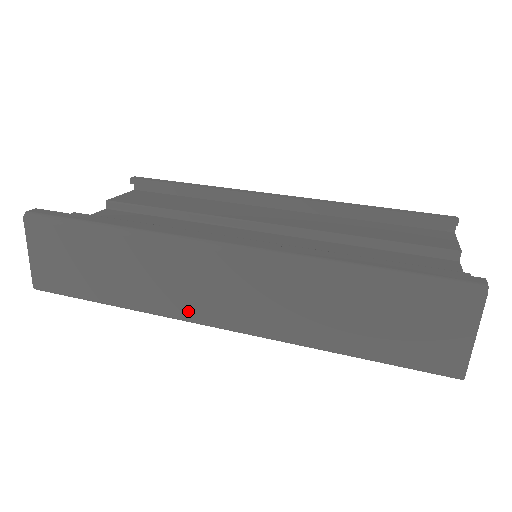
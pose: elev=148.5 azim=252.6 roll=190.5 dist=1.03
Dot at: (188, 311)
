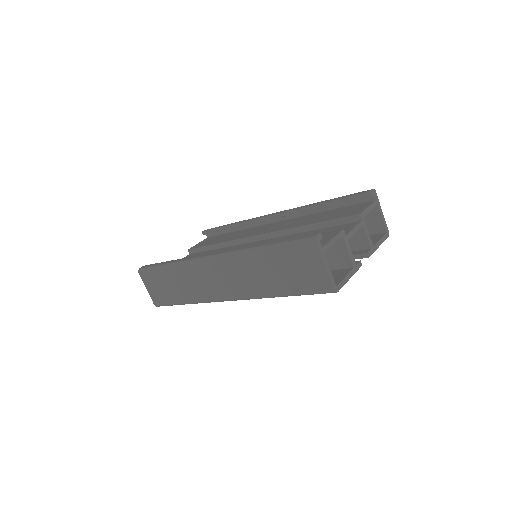
Dot at: (212, 296)
